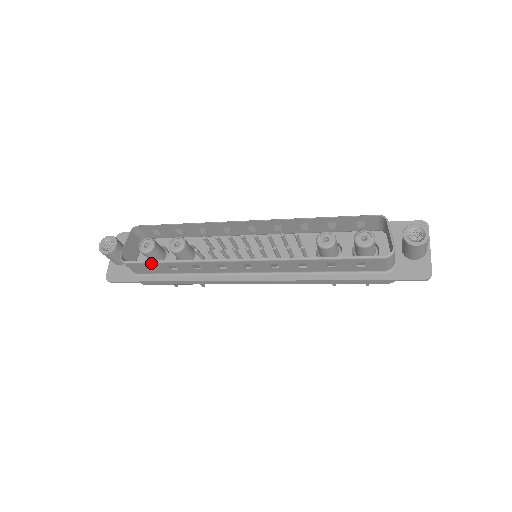
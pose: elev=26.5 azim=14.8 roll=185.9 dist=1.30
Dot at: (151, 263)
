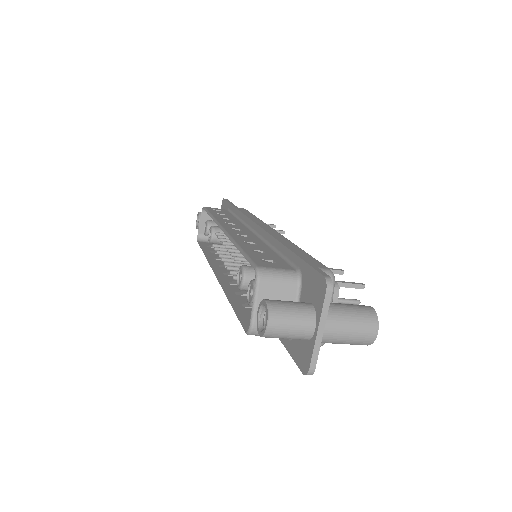
Dot at: occluded
